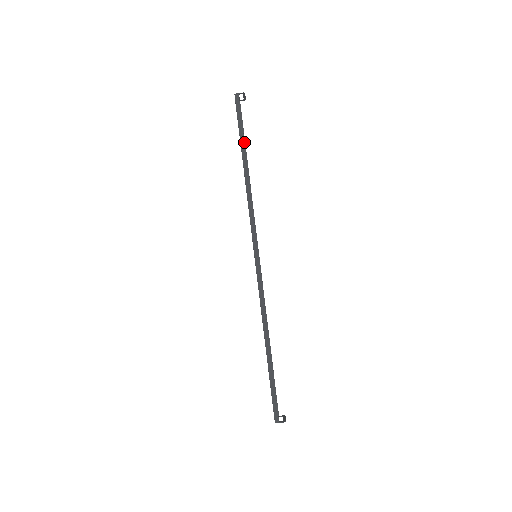
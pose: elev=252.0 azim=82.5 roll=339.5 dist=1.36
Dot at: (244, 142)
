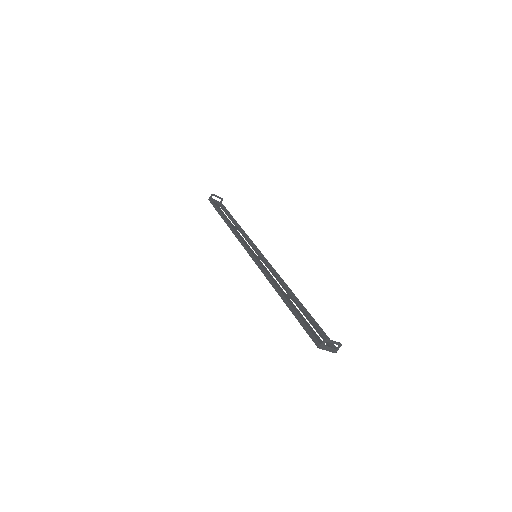
Dot at: (219, 211)
